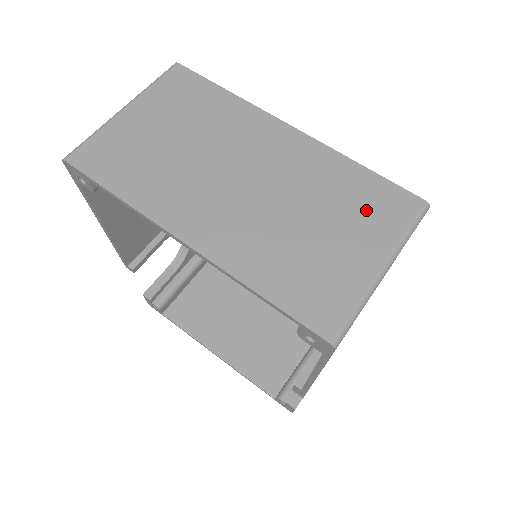
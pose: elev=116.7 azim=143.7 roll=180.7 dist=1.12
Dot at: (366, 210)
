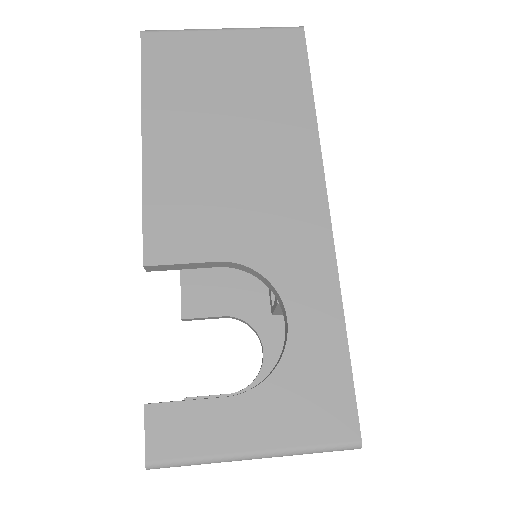
Dot at: occluded
